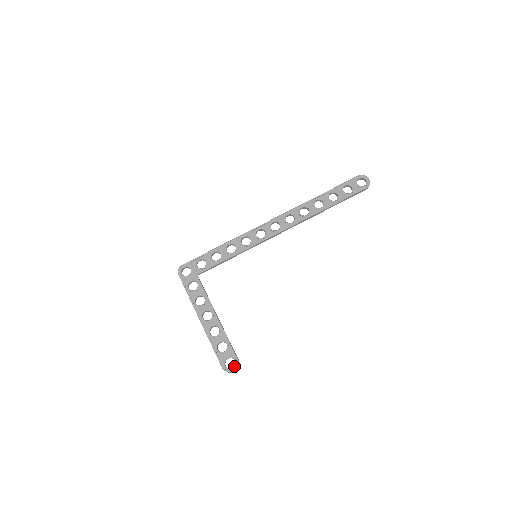
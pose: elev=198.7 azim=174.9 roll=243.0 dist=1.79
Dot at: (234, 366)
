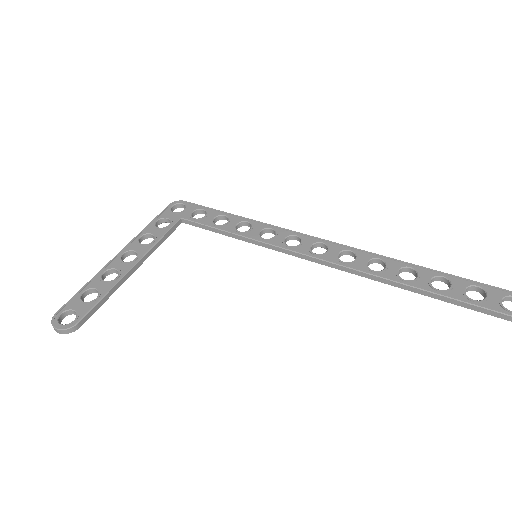
Dot at: occluded
